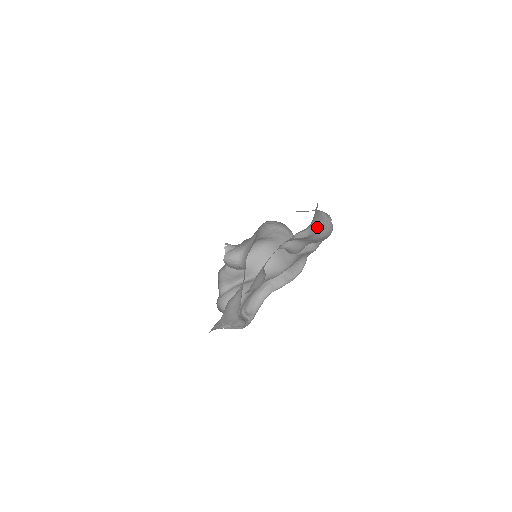
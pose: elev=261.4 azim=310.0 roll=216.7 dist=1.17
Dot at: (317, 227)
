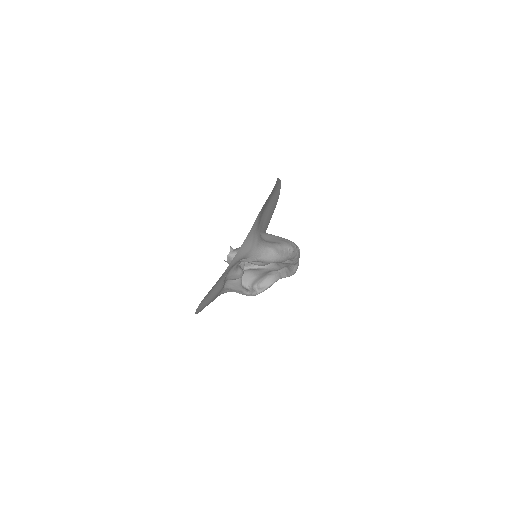
Dot at: (259, 258)
